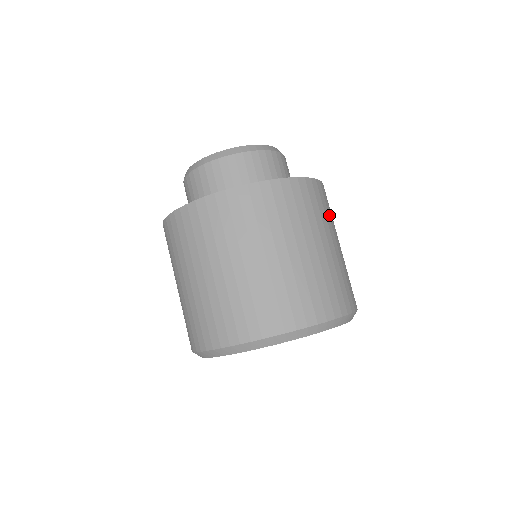
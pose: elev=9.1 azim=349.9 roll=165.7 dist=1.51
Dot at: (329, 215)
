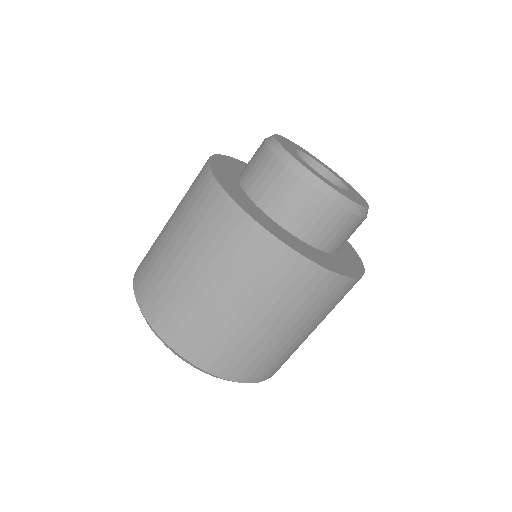
Dot at: (312, 306)
